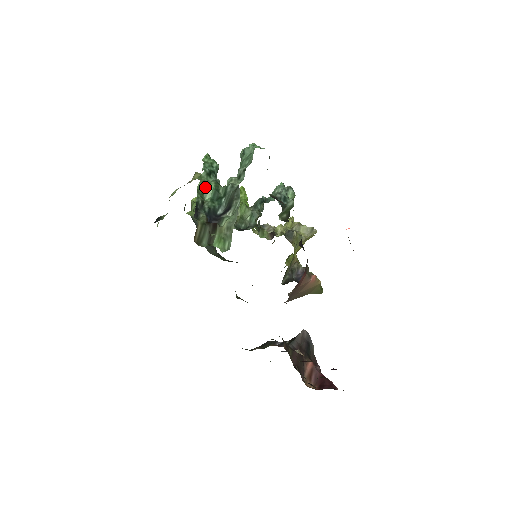
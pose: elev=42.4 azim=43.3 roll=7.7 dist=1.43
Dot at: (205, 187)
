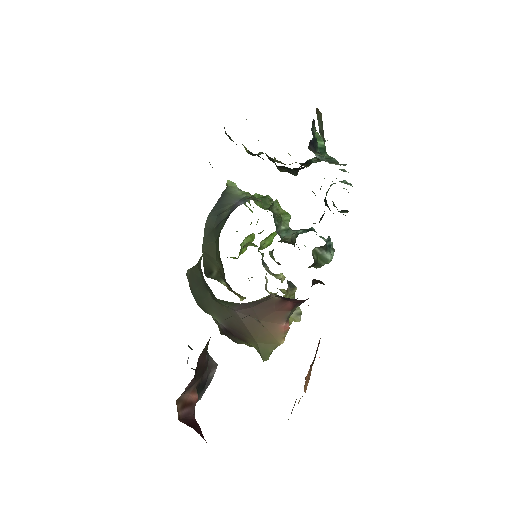
Dot at: (320, 137)
